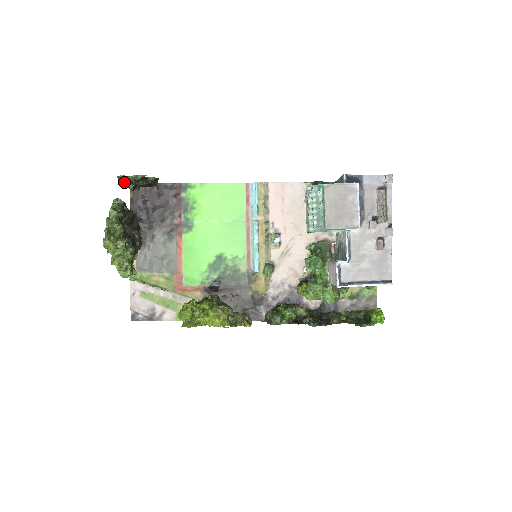
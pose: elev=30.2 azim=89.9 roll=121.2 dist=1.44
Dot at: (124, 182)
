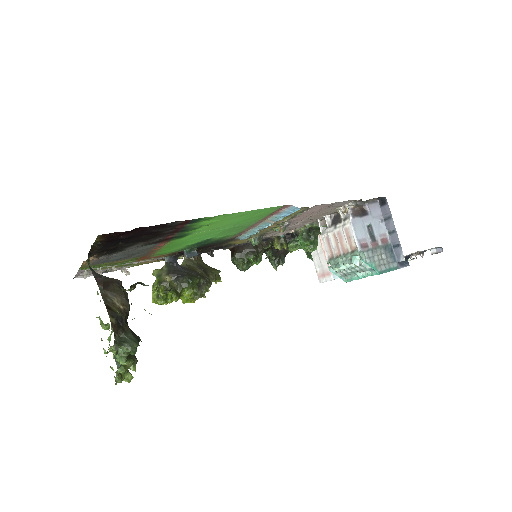
Dot at: occluded
